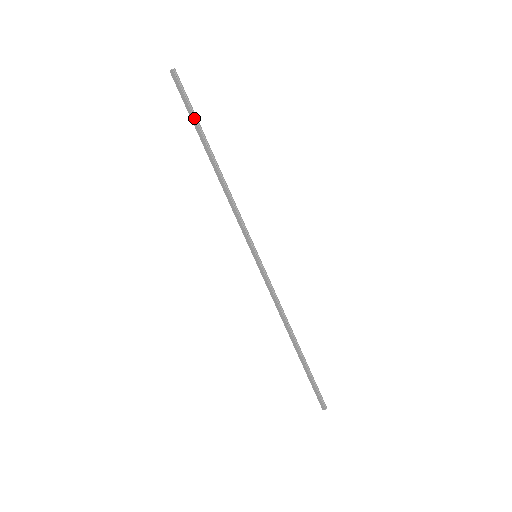
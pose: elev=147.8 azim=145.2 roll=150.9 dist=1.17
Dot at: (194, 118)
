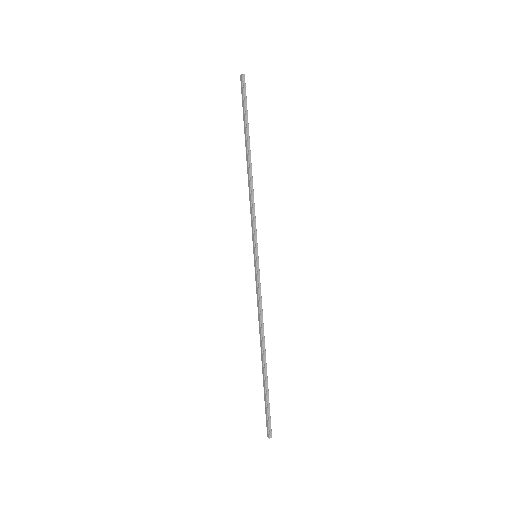
Dot at: (245, 118)
